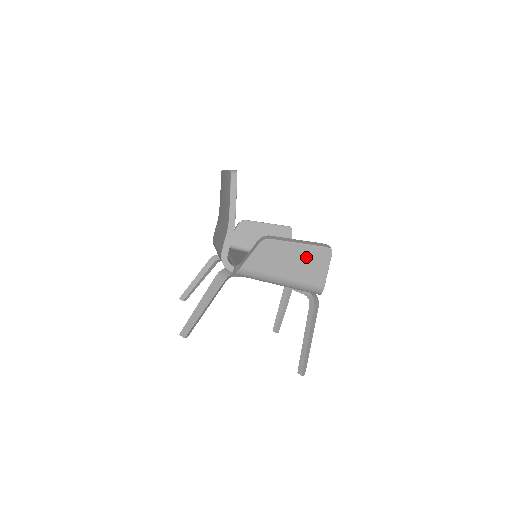
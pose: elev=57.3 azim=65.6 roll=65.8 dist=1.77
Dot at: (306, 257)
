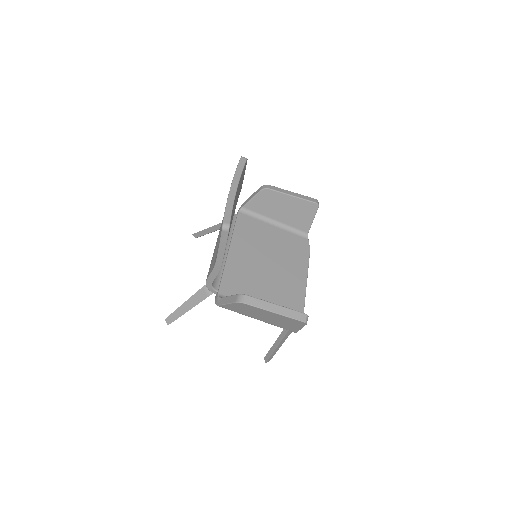
Dot at: (280, 319)
